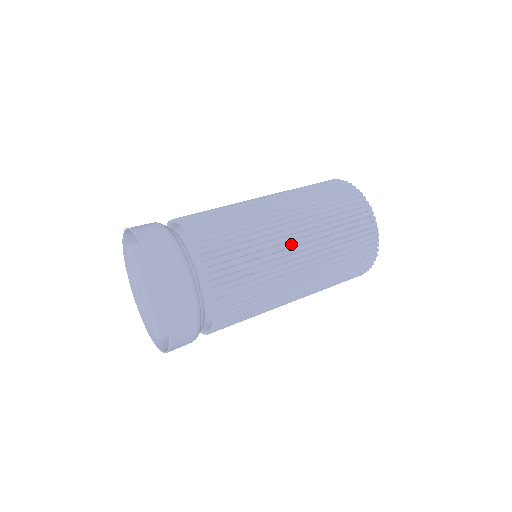
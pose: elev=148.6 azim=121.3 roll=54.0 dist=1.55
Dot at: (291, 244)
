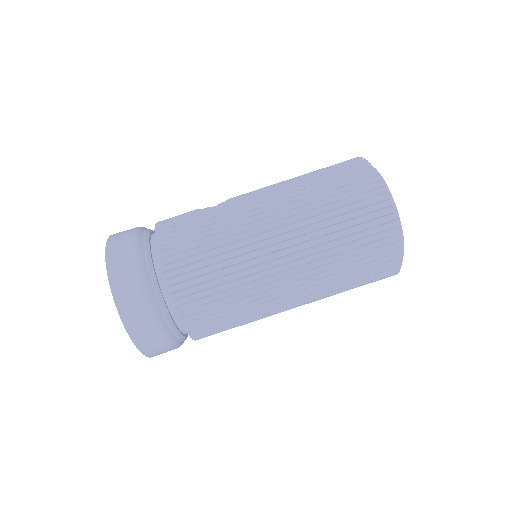
Dot at: occluded
